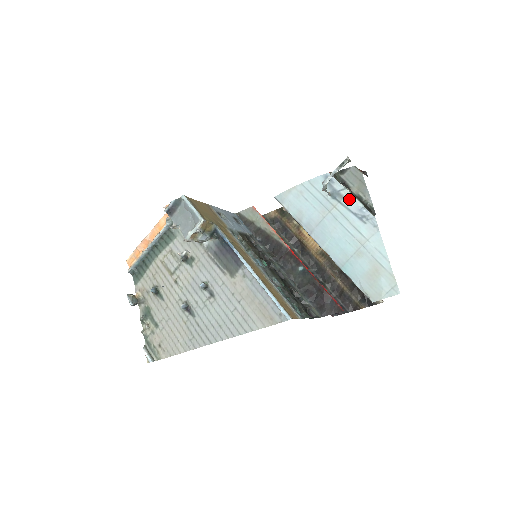
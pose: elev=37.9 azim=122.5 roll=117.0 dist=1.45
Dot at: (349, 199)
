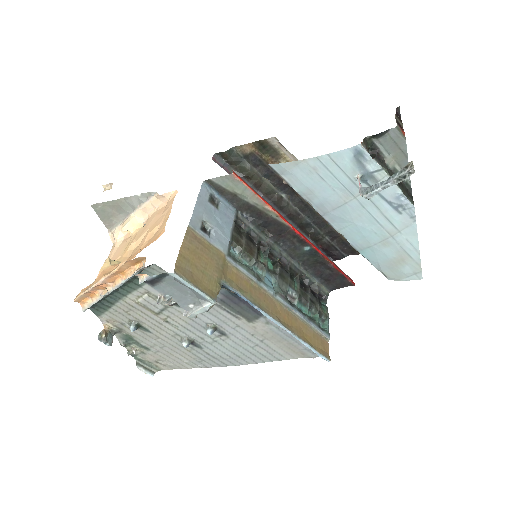
Dot at: occluded
